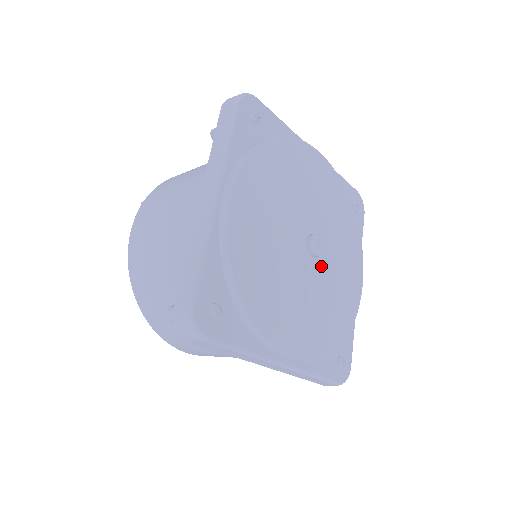
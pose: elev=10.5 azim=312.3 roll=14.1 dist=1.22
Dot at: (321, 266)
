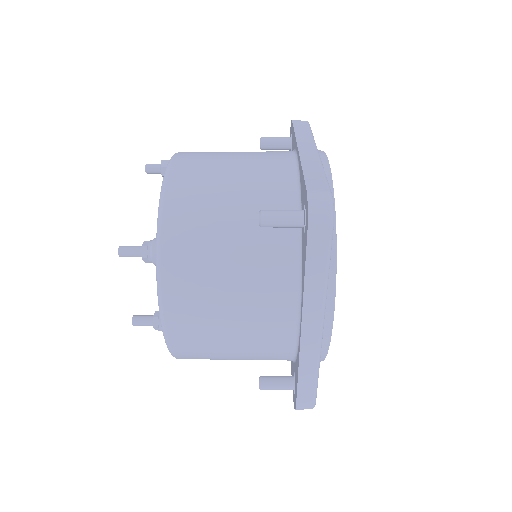
Dot at: occluded
